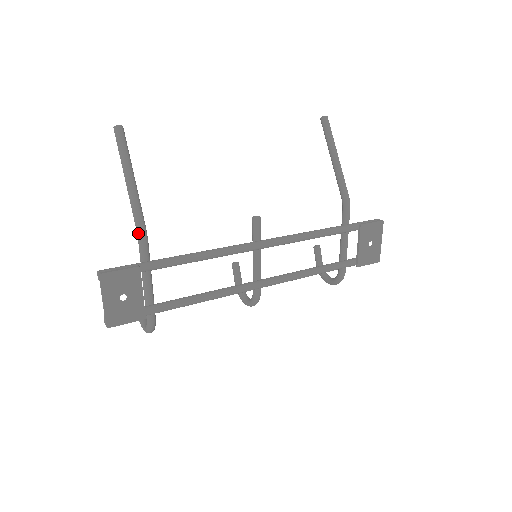
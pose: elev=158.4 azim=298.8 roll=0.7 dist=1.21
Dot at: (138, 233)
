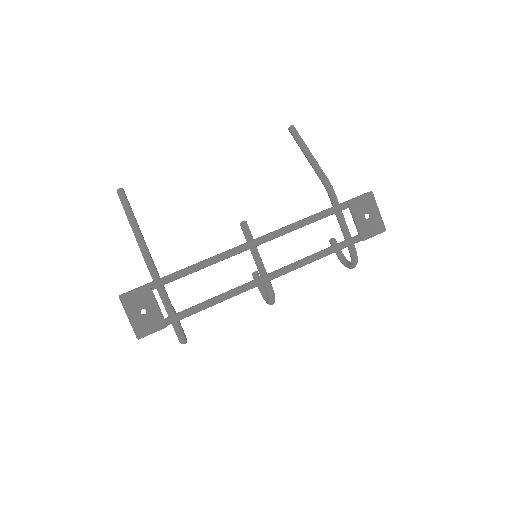
Dot at: (144, 260)
